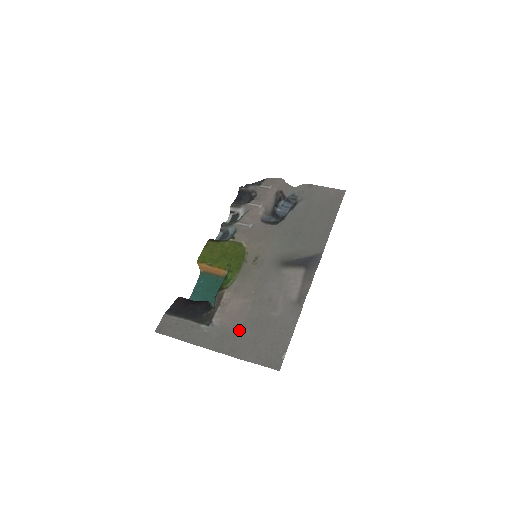
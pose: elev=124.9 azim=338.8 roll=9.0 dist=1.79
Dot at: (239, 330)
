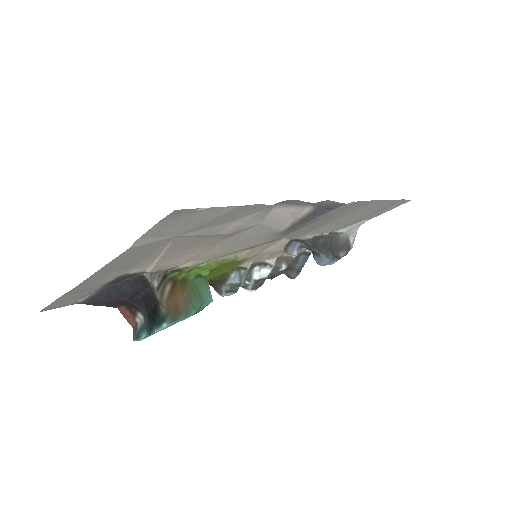
Dot at: (158, 253)
